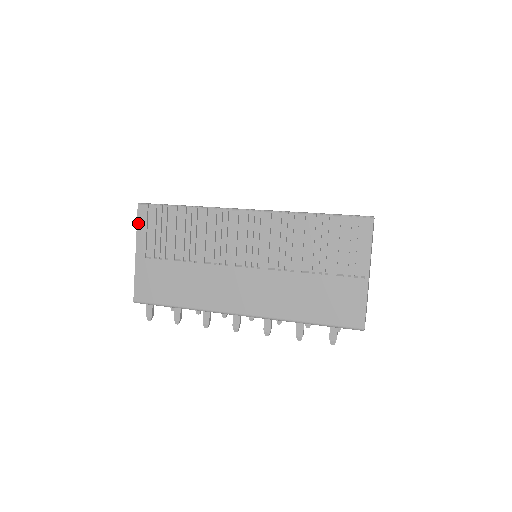
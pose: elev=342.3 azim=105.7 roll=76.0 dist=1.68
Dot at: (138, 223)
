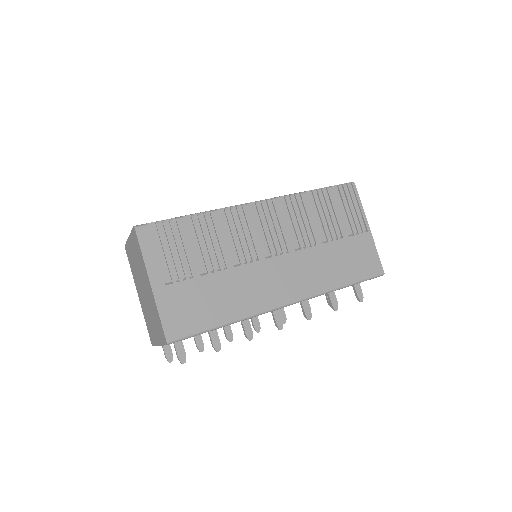
Dot at: (142, 248)
